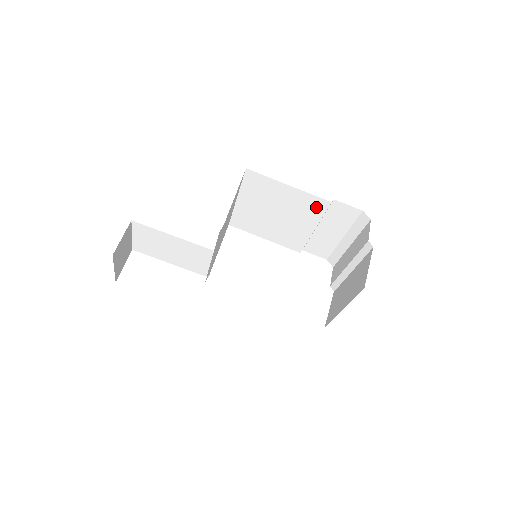
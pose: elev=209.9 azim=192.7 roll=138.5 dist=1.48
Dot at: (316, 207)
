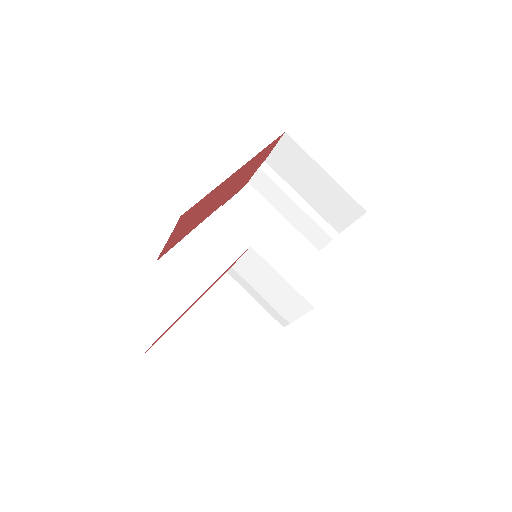
Dot at: (226, 223)
